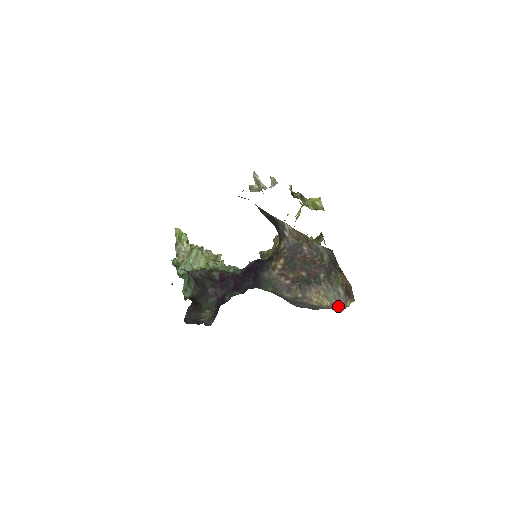
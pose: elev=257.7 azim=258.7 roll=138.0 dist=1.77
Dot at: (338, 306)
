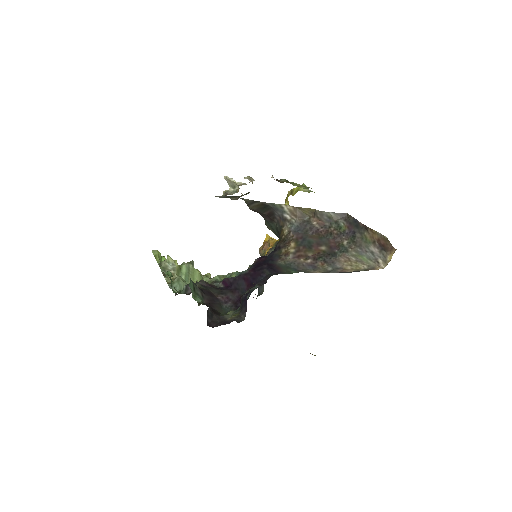
Dot at: (377, 266)
